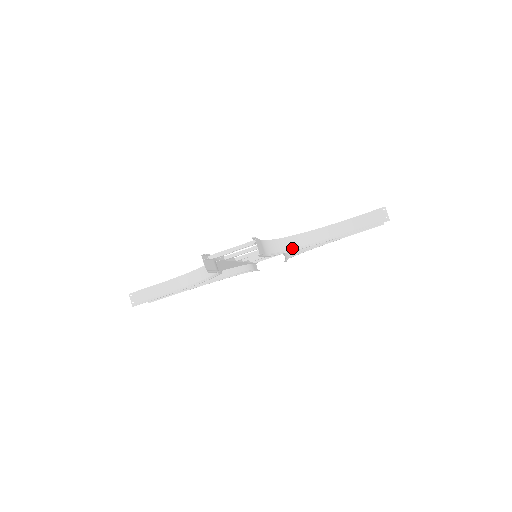
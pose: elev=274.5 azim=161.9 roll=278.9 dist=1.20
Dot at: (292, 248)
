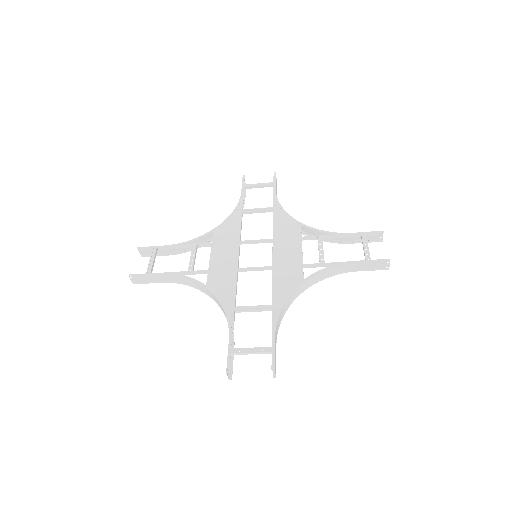
Dot at: (296, 297)
